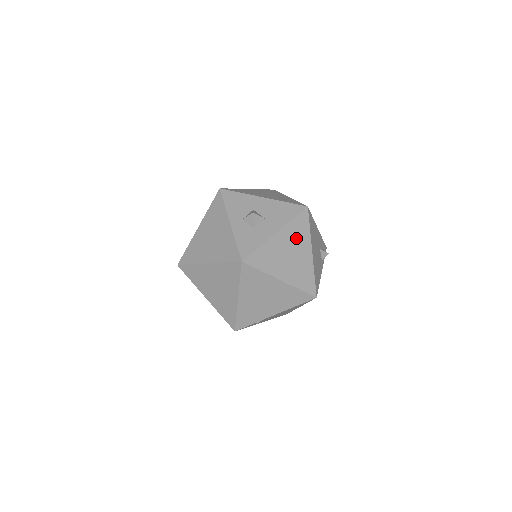
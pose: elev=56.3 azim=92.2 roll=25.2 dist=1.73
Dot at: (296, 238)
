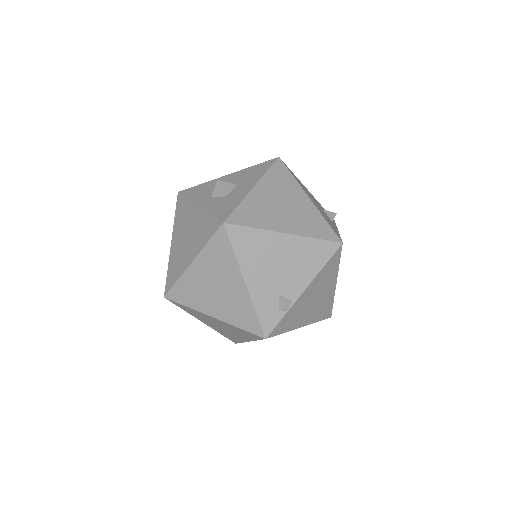
Dot at: (281, 188)
